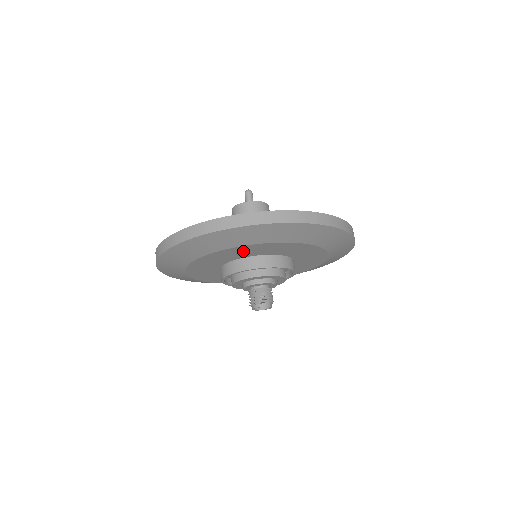
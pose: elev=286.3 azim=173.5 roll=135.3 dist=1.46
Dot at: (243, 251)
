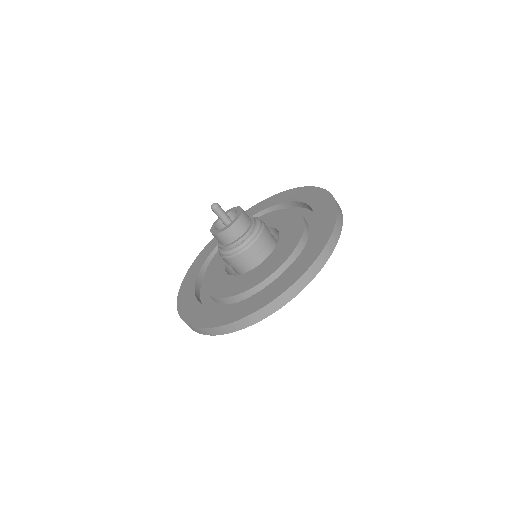
Dot at: occluded
